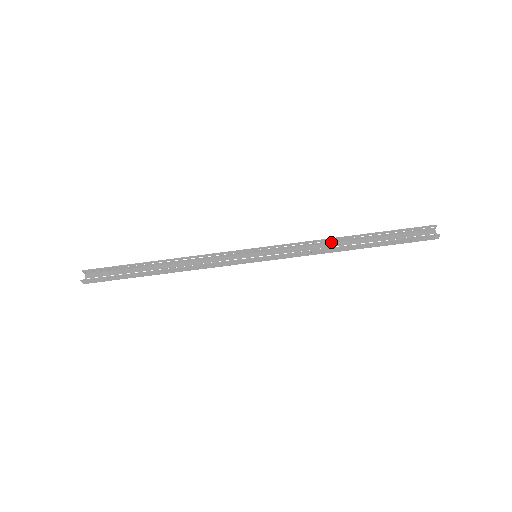
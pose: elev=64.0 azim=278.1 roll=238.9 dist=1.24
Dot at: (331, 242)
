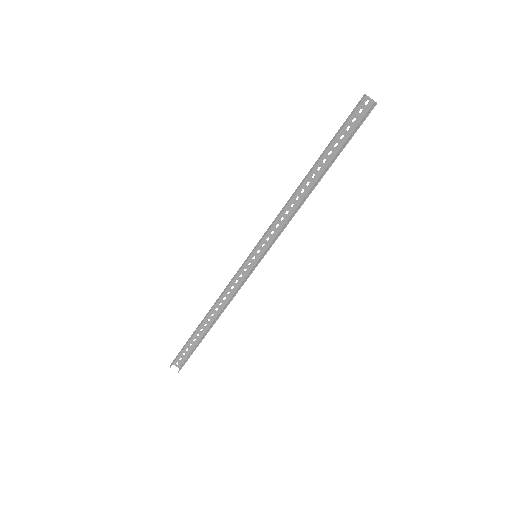
Dot at: (294, 193)
